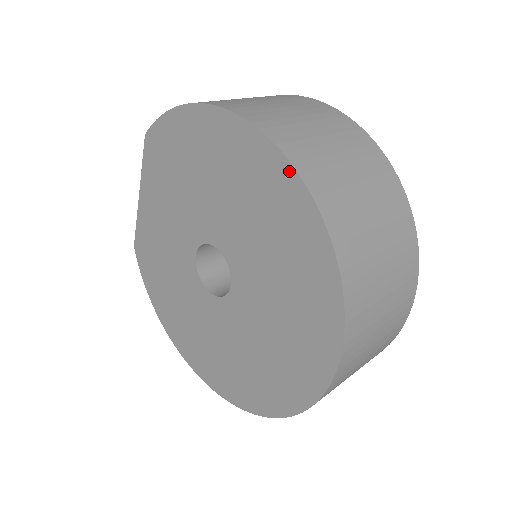
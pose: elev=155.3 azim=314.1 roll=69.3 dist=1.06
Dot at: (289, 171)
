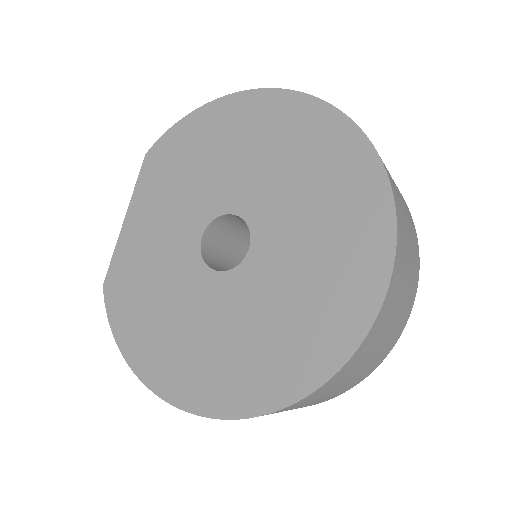
Dot at: (313, 102)
